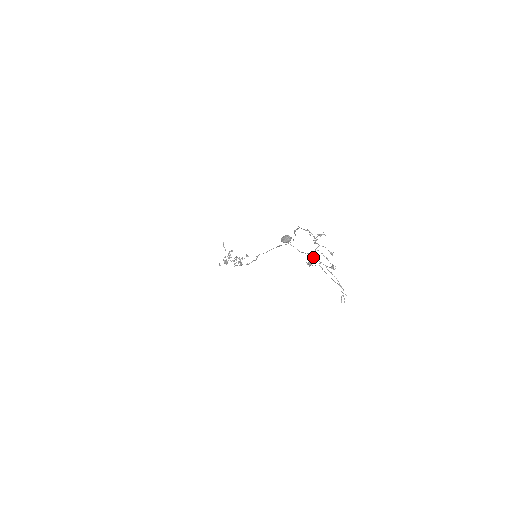
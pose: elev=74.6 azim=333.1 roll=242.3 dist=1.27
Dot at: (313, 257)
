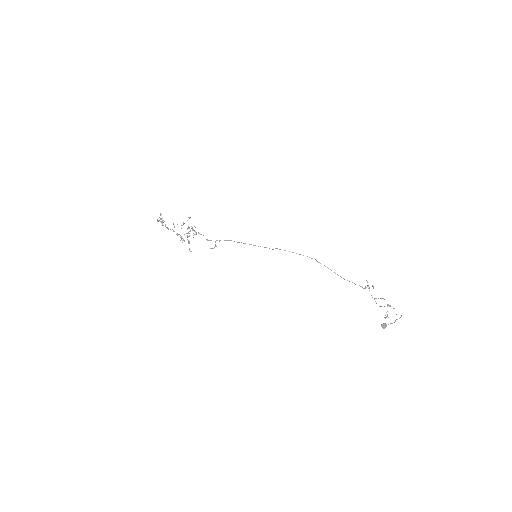
Dot at: (379, 306)
